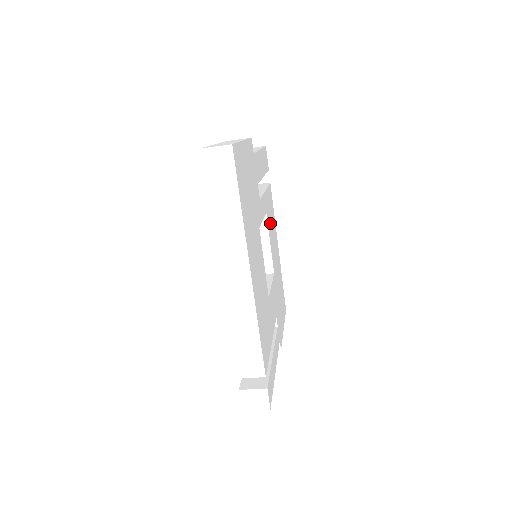
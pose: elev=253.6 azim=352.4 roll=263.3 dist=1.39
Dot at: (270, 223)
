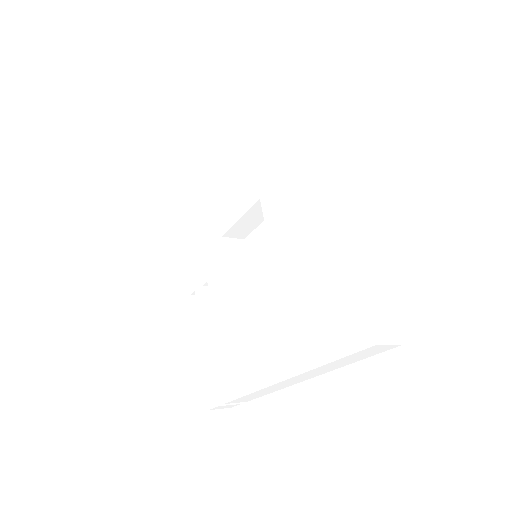
Dot at: occluded
